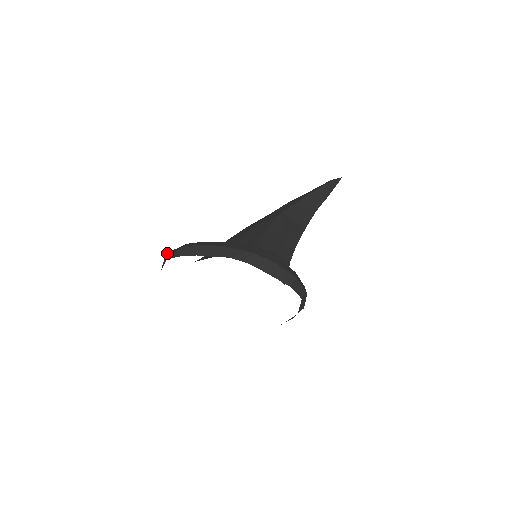
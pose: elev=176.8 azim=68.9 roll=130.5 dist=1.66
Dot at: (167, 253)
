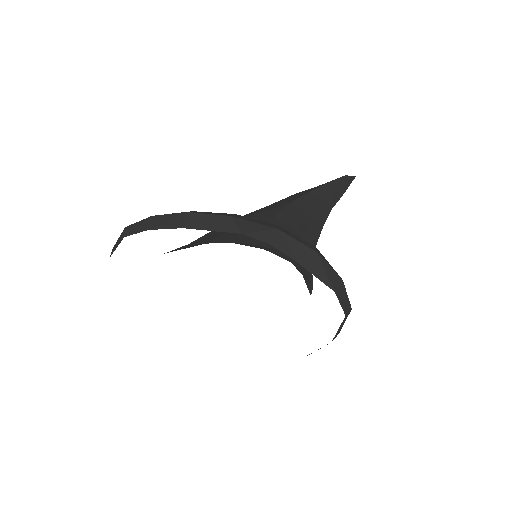
Dot at: (125, 227)
